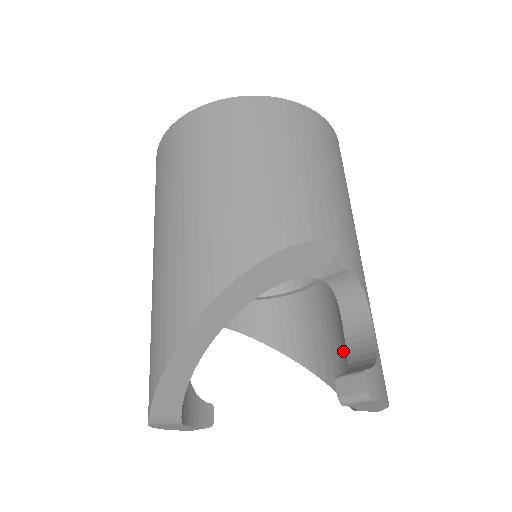
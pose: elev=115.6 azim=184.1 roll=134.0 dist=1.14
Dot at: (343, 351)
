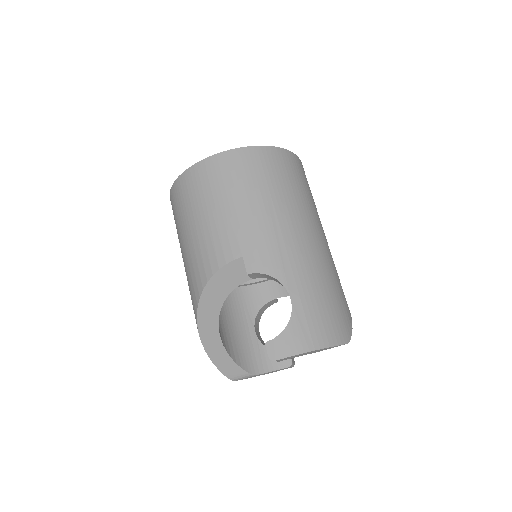
Dot at: occluded
